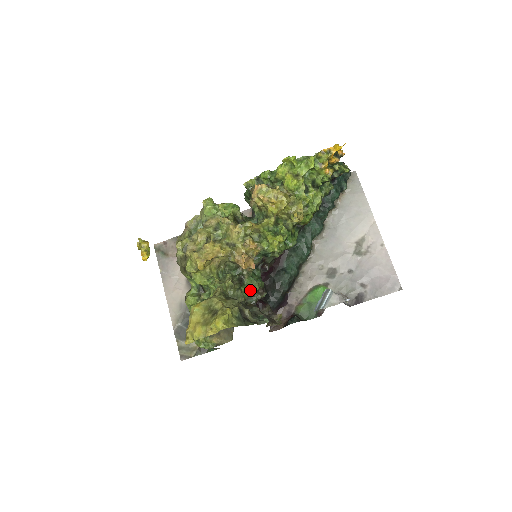
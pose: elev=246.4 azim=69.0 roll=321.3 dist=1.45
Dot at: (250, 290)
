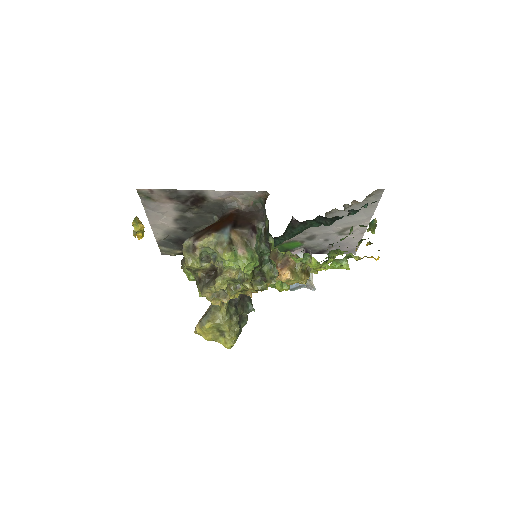
Dot at: occluded
